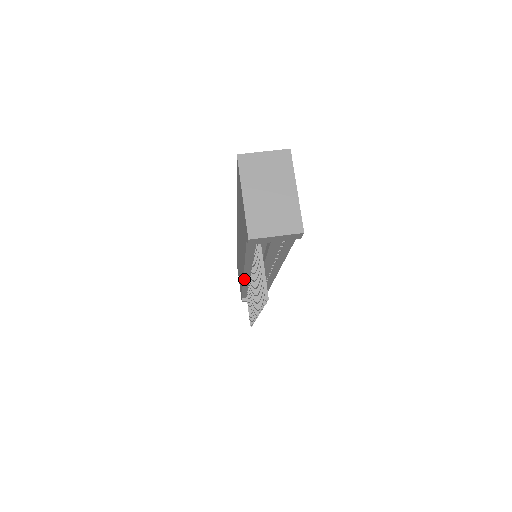
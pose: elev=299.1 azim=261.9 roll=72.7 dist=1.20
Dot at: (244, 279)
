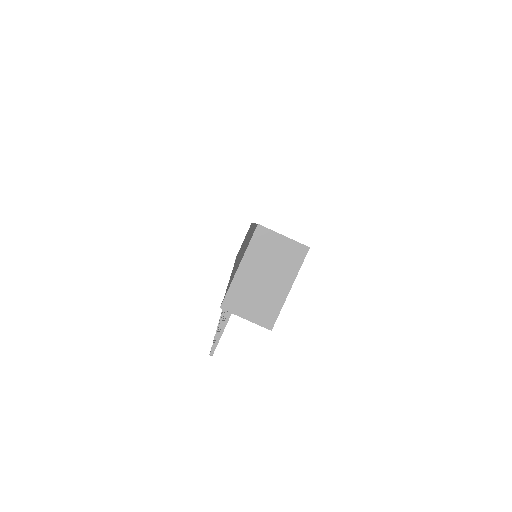
Dot at: occluded
